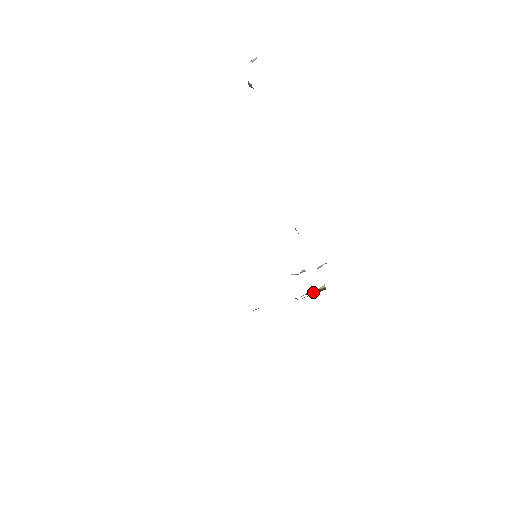
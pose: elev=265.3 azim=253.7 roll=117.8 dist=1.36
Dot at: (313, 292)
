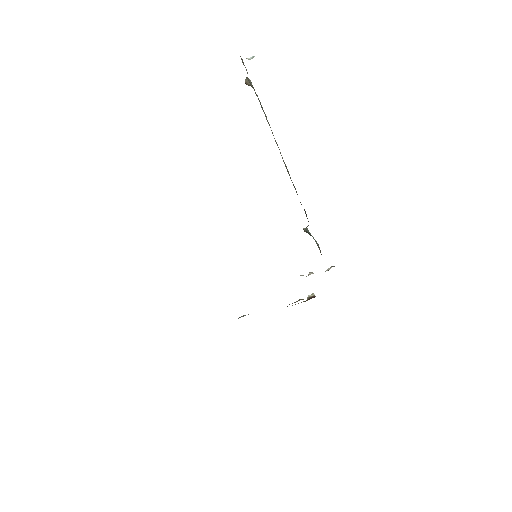
Dot at: occluded
